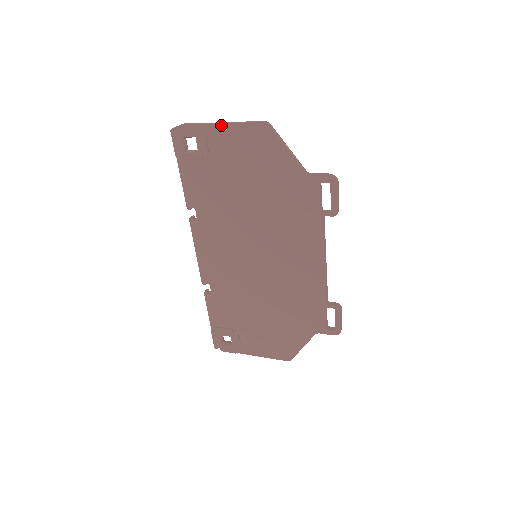
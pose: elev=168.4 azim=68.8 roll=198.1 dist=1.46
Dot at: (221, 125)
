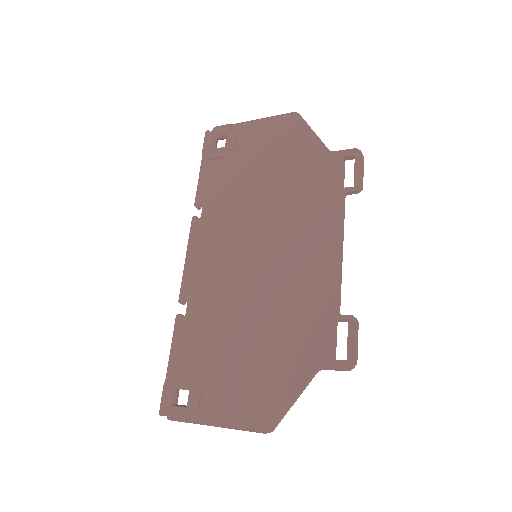
Dot at: (254, 121)
